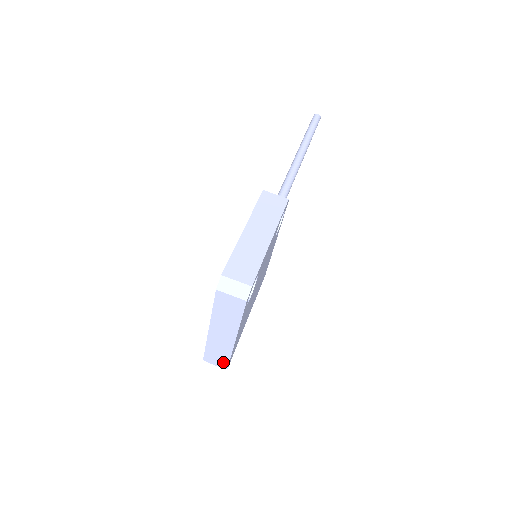
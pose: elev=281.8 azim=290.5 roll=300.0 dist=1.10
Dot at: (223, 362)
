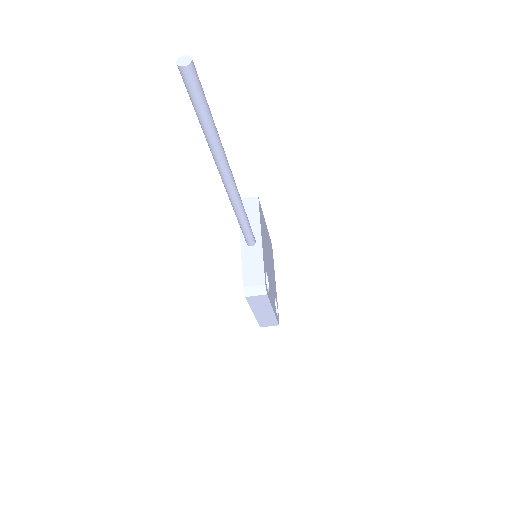
Dot at: occluded
